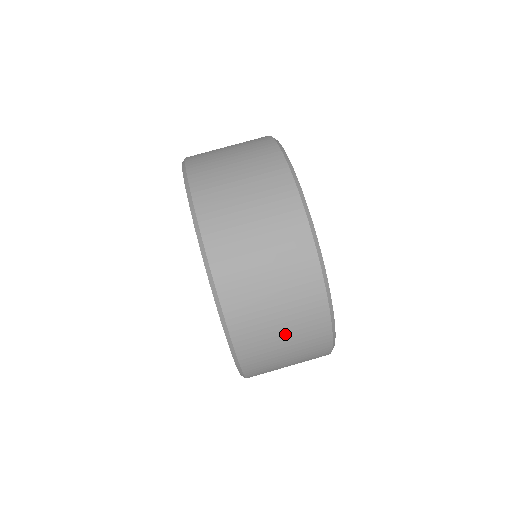
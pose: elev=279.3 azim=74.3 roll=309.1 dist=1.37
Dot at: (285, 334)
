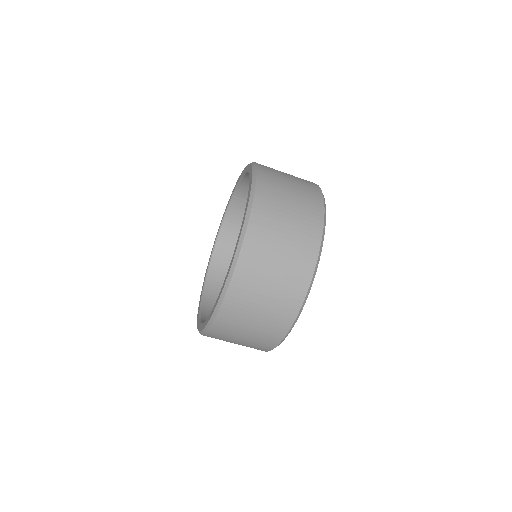
Dot at: (246, 337)
